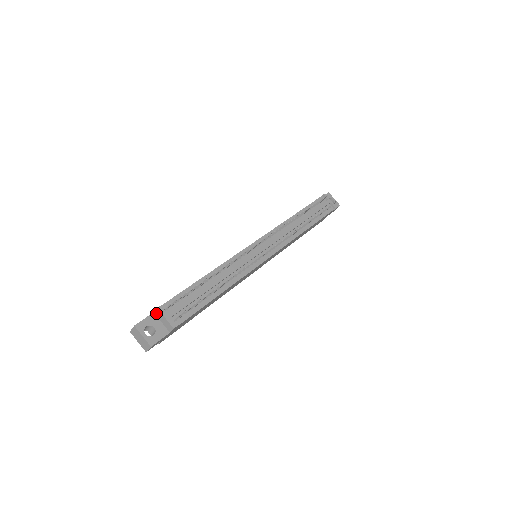
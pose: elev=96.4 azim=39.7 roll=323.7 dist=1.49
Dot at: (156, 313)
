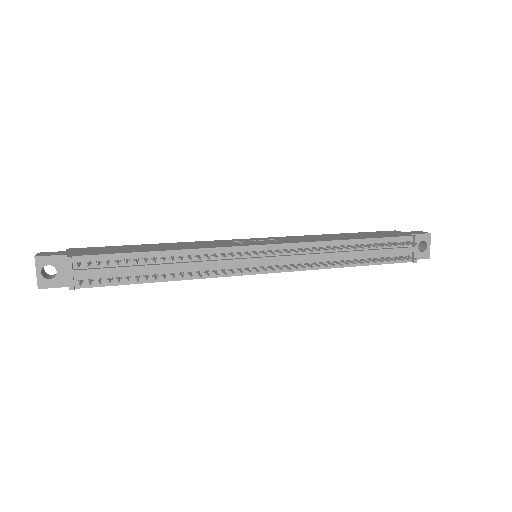
Dot at: occluded
